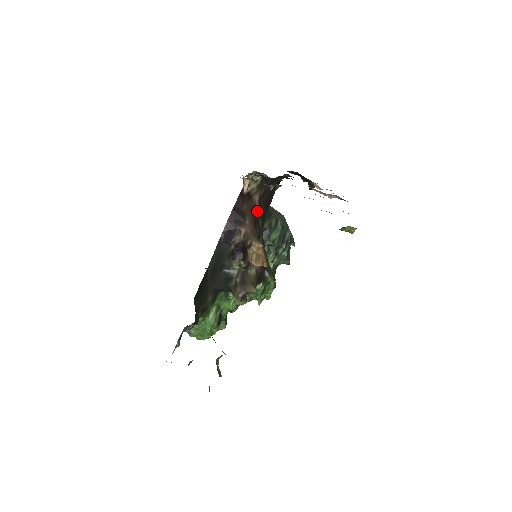
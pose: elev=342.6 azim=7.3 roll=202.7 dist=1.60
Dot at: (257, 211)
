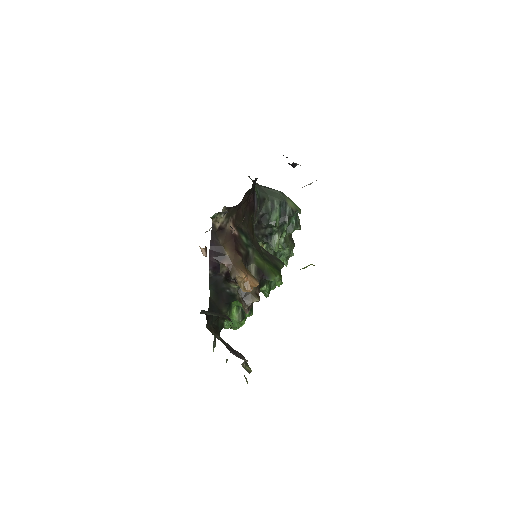
Dot at: (235, 235)
